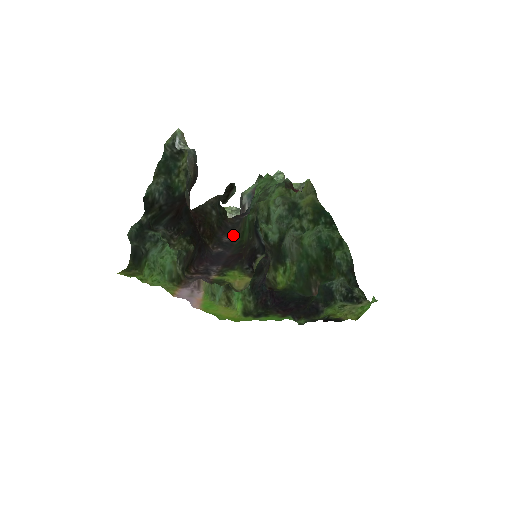
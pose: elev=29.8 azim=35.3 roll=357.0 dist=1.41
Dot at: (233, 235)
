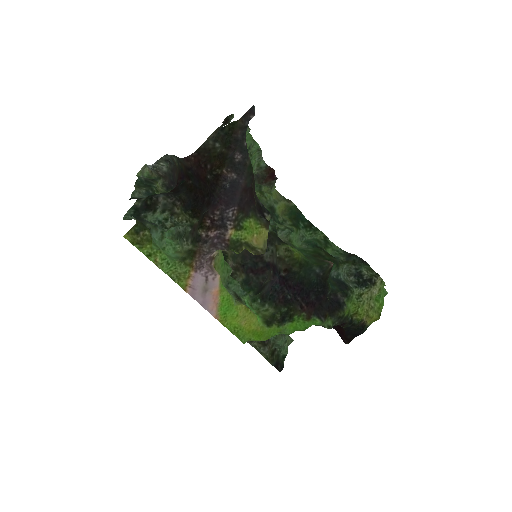
Dot at: (244, 150)
